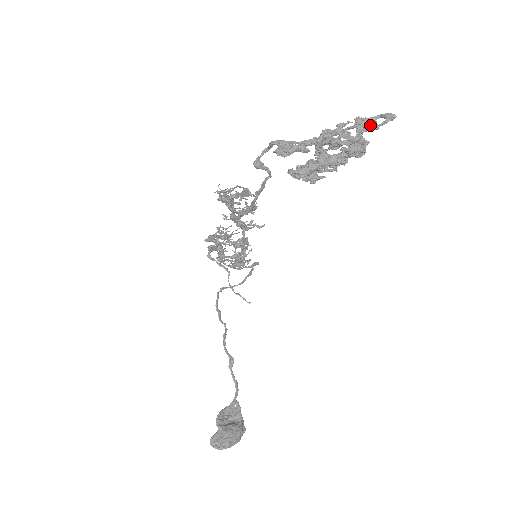
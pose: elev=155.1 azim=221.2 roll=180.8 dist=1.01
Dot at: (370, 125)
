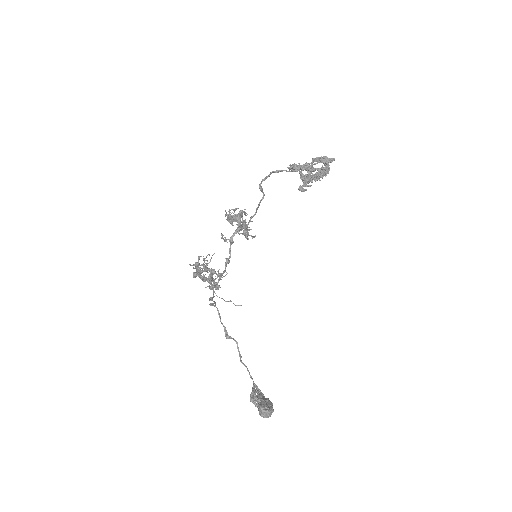
Dot at: (330, 159)
